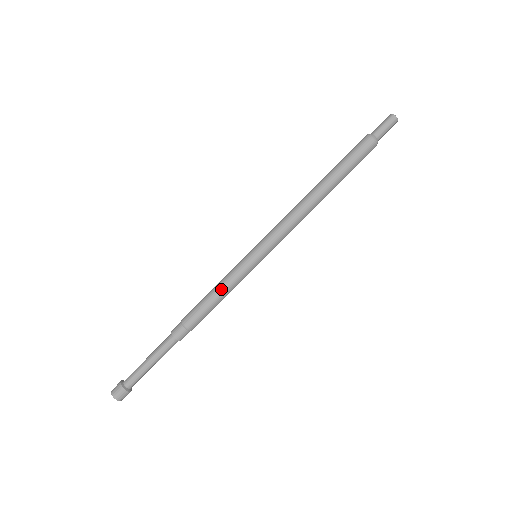
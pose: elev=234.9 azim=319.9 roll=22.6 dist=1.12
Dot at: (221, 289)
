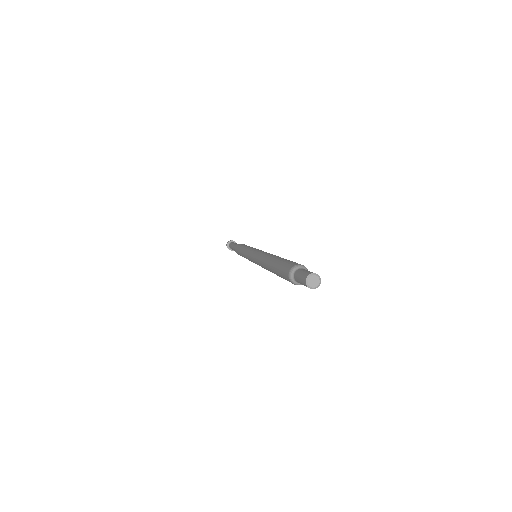
Dot at: (244, 257)
